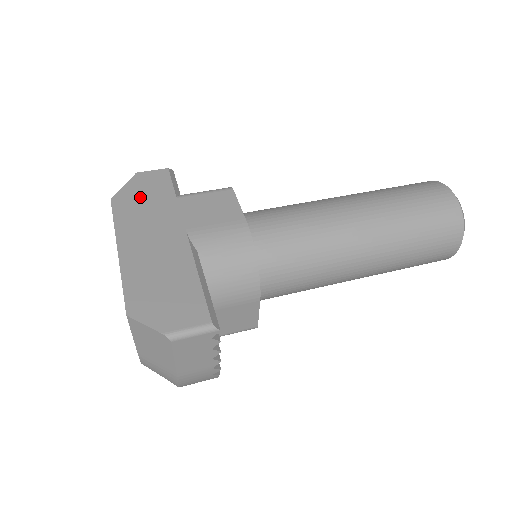
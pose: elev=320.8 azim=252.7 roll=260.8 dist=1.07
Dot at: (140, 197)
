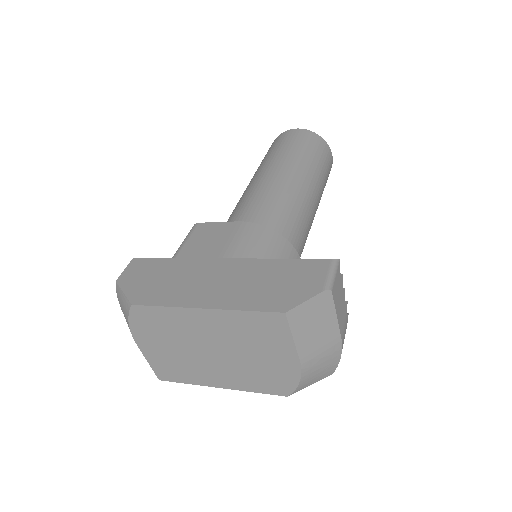
Dot at: (150, 283)
